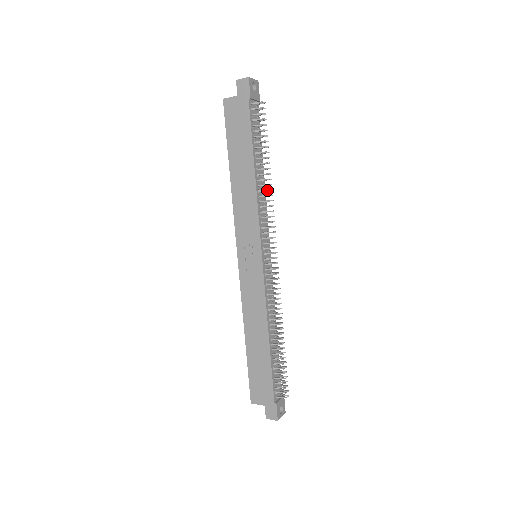
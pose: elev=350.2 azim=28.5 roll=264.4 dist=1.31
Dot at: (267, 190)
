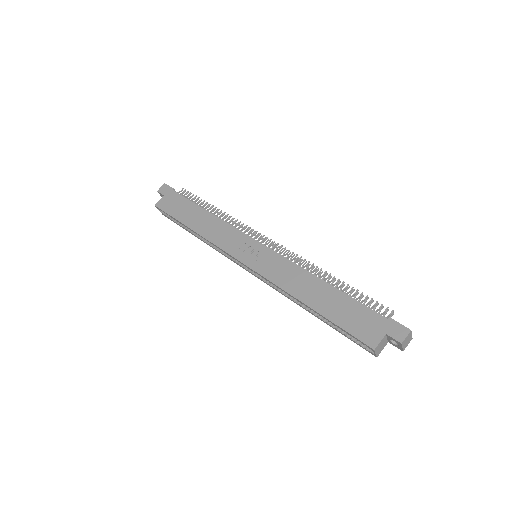
Dot at: (226, 216)
